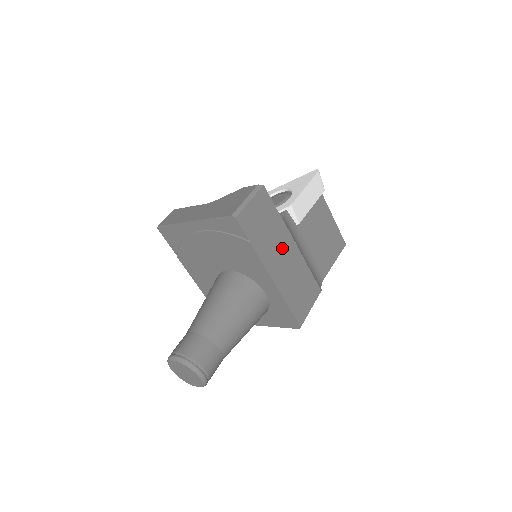
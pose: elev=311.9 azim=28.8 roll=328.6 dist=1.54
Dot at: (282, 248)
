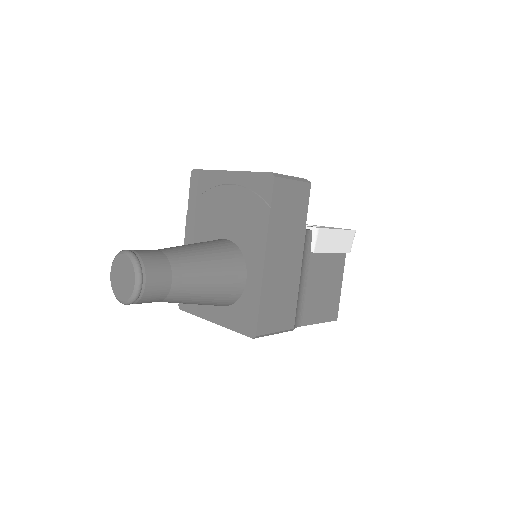
Dot at: (290, 248)
